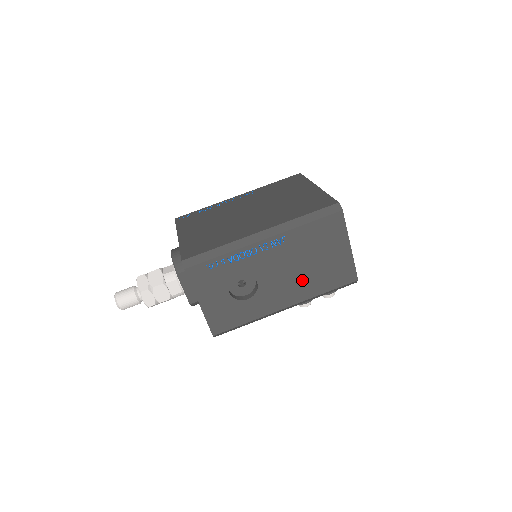
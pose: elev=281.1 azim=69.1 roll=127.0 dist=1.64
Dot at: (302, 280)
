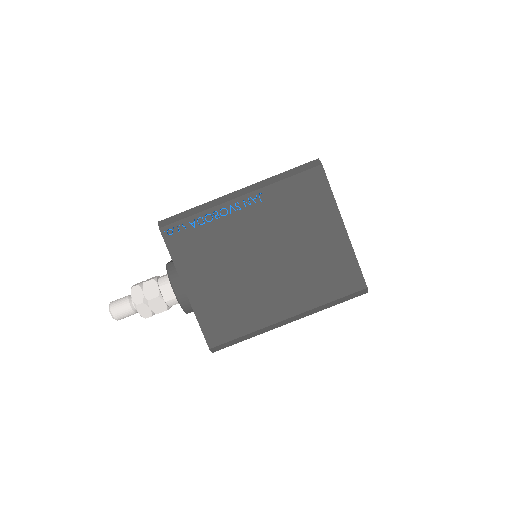
Dot at: occluded
